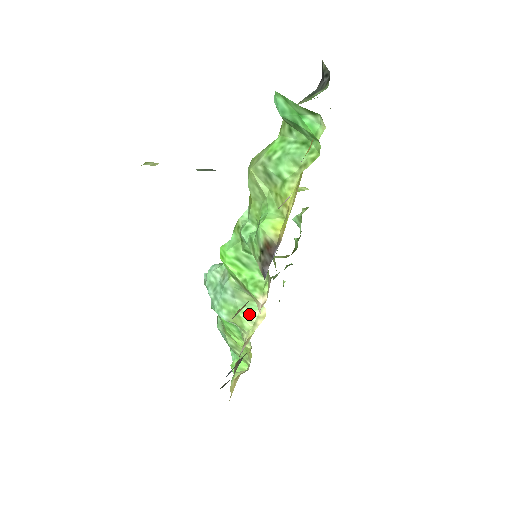
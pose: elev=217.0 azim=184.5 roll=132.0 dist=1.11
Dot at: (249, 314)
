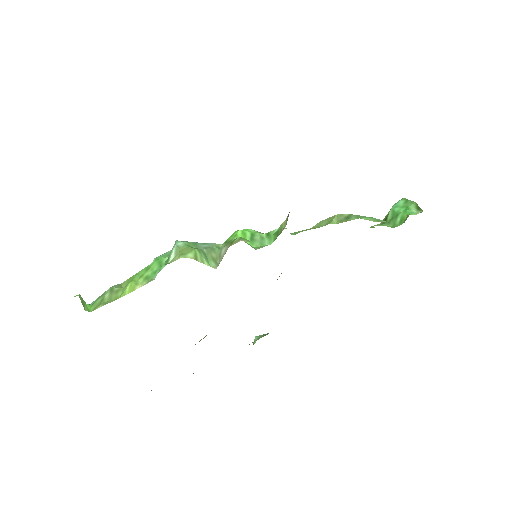
Dot at: (201, 257)
